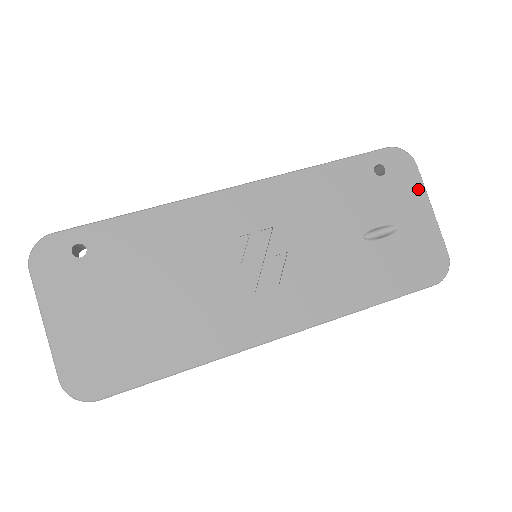
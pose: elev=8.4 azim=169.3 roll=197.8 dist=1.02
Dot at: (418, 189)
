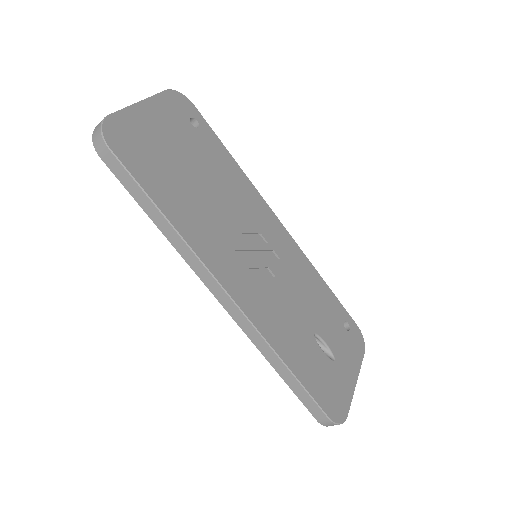
Dot at: (357, 363)
